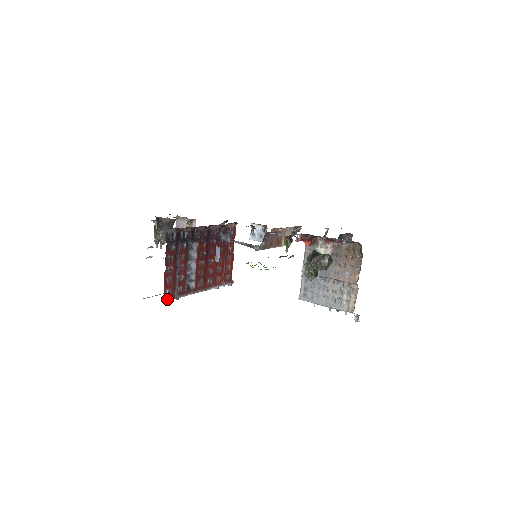
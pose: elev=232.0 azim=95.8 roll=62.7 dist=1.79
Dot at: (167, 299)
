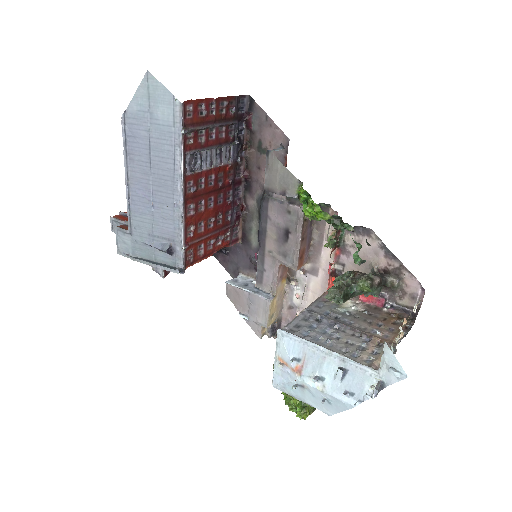
Dot at: (183, 108)
